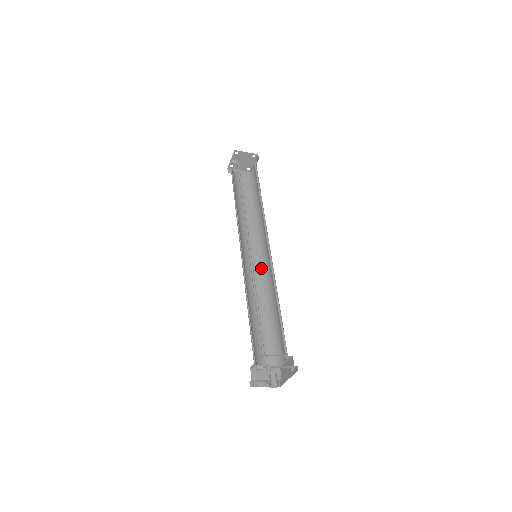
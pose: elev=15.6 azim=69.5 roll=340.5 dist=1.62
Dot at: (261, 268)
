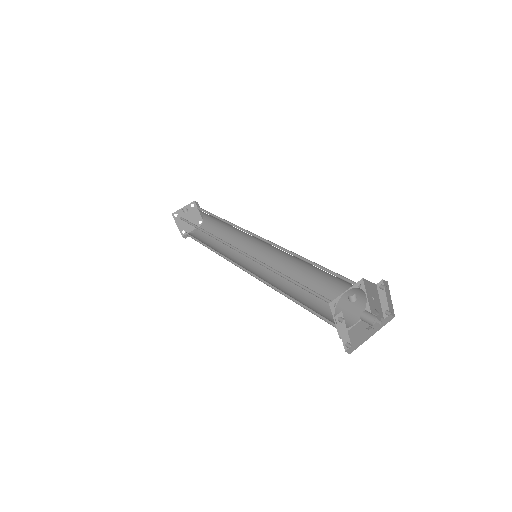
Dot at: (254, 273)
